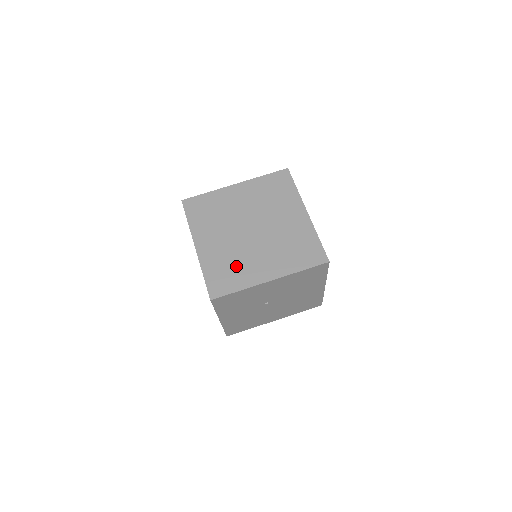
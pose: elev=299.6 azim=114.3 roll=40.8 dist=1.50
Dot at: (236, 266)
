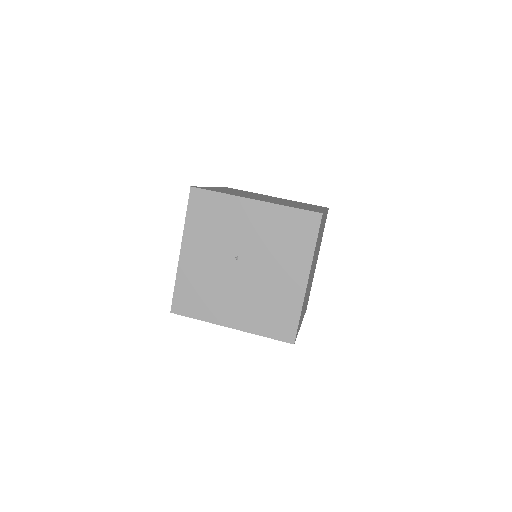
Dot at: (233, 193)
